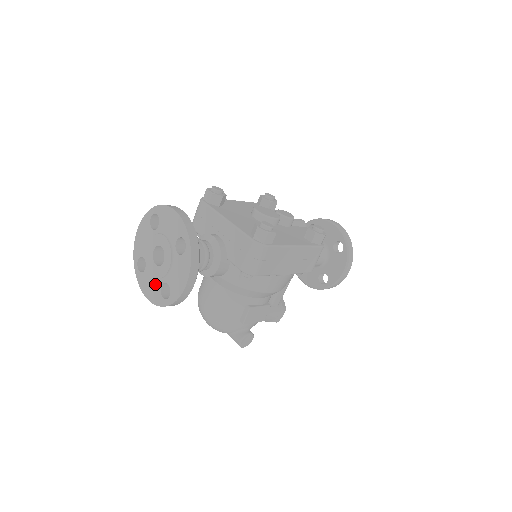
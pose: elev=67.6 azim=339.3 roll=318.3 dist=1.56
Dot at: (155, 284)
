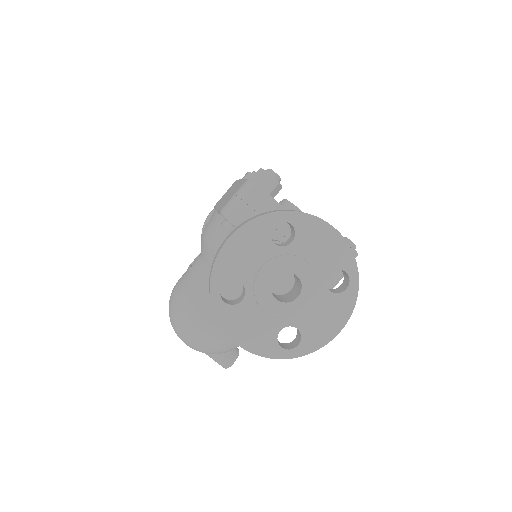
Dot at: (266, 326)
